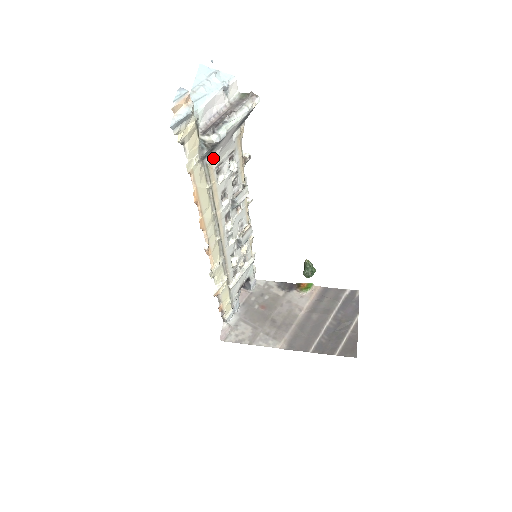
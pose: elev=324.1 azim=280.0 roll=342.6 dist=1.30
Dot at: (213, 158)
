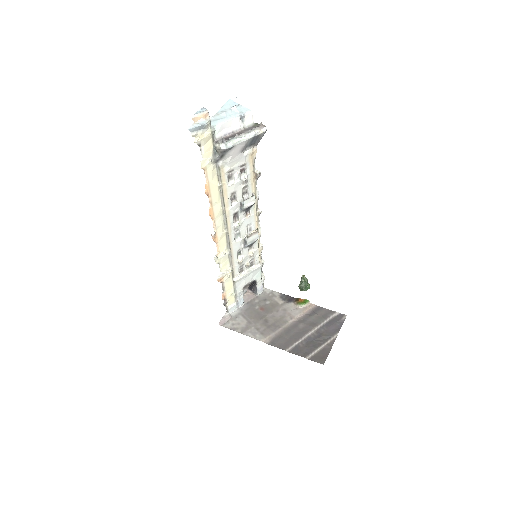
Dot at: (225, 164)
